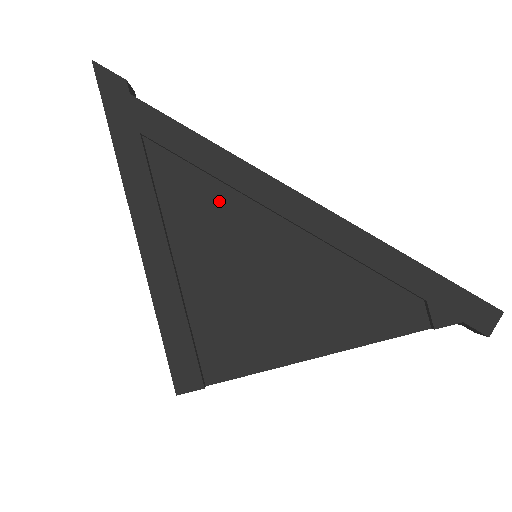
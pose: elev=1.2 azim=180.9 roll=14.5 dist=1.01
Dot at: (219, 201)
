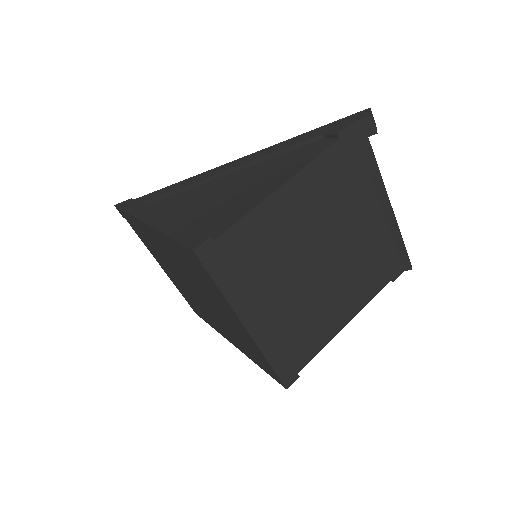
Dot at: (191, 193)
